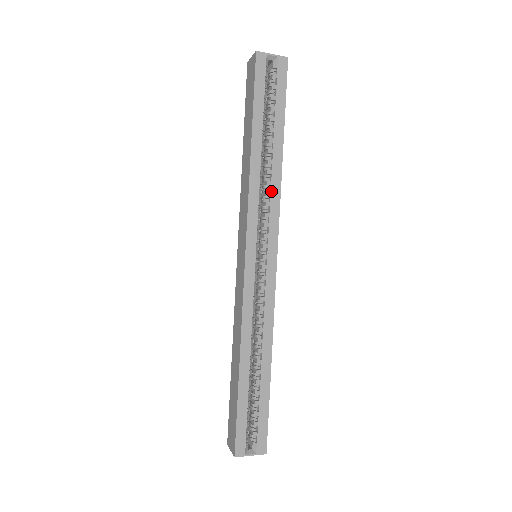
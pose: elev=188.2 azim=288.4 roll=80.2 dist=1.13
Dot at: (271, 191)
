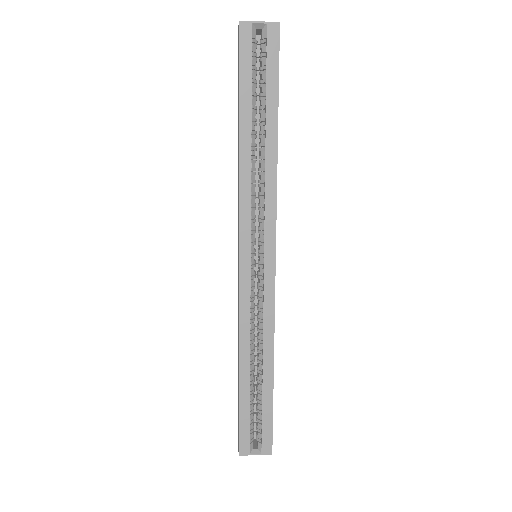
Dot at: (265, 187)
